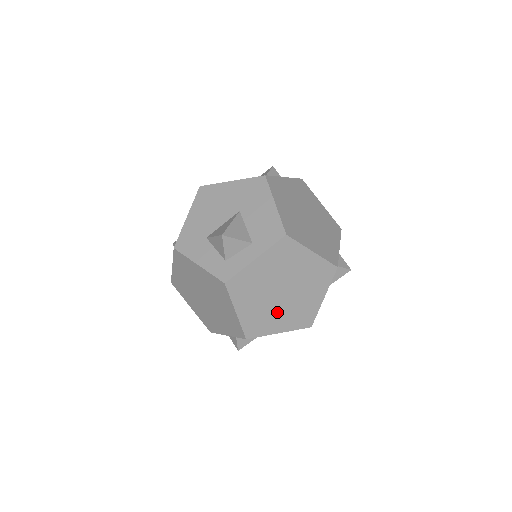
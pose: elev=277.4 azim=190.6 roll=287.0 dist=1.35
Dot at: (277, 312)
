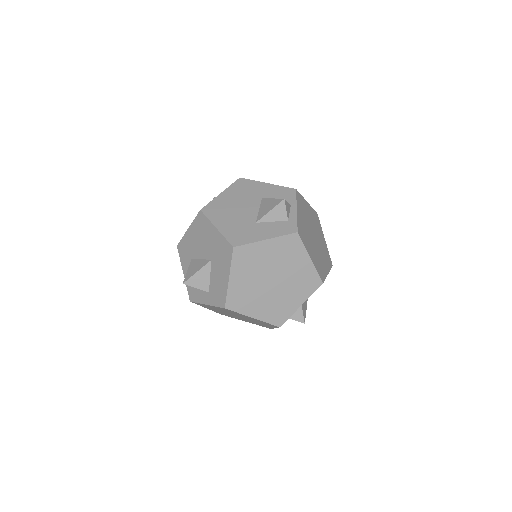
Dot at: (238, 318)
